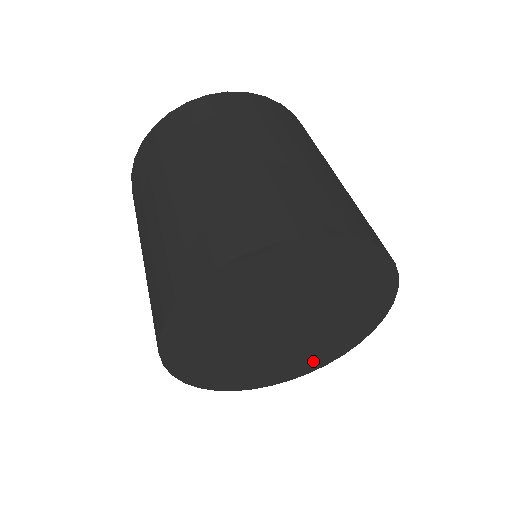
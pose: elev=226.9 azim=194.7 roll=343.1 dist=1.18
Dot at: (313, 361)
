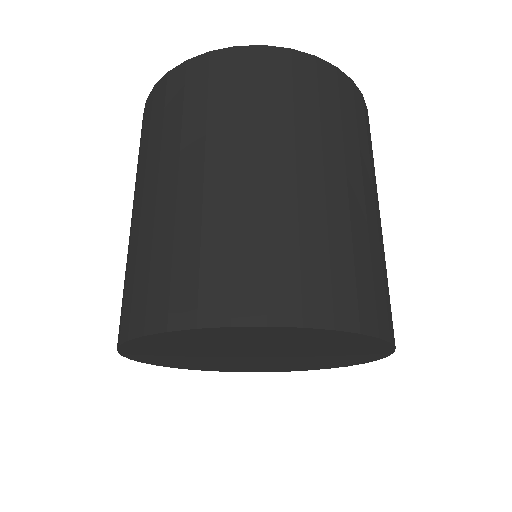
Dot at: (209, 367)
